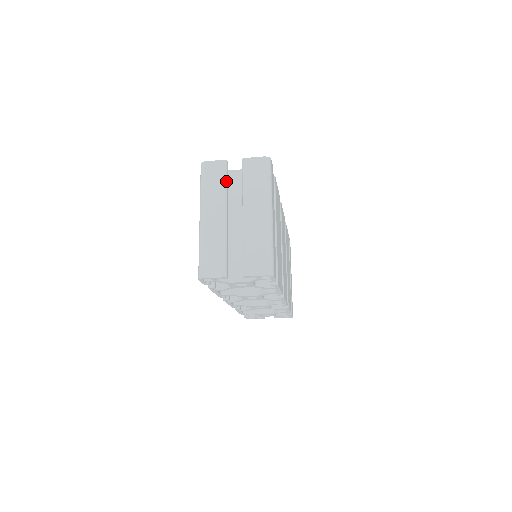
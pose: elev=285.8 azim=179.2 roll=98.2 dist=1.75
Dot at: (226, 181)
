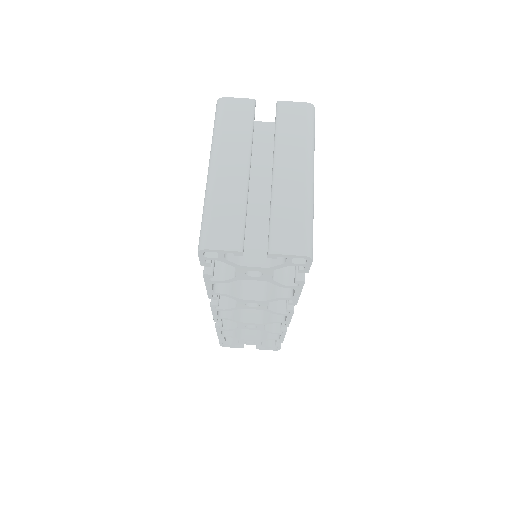
Dot at: (252, 125)
